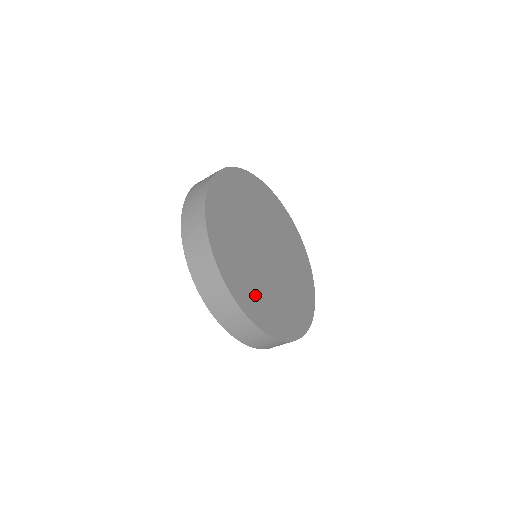
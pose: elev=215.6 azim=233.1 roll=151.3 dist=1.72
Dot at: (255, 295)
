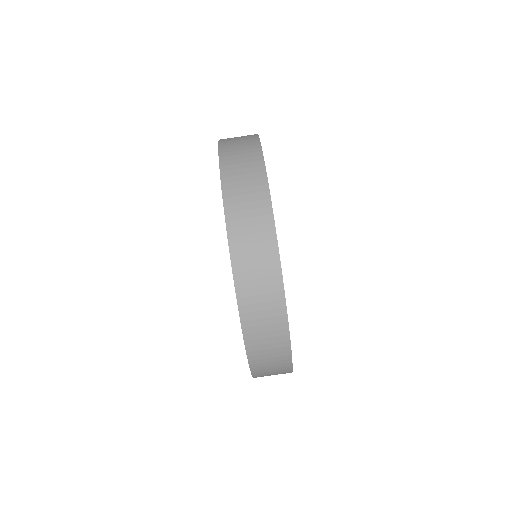
Dot at: occluded
